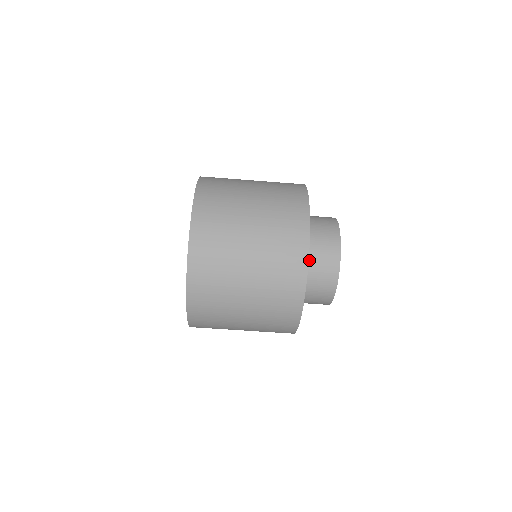
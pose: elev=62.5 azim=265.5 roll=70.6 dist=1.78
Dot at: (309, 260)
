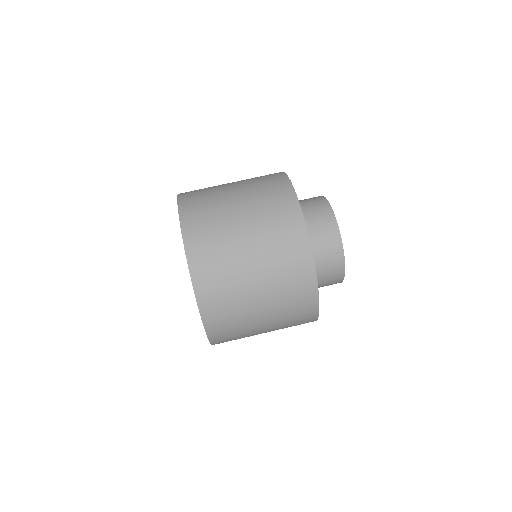
Dot at: occluded
